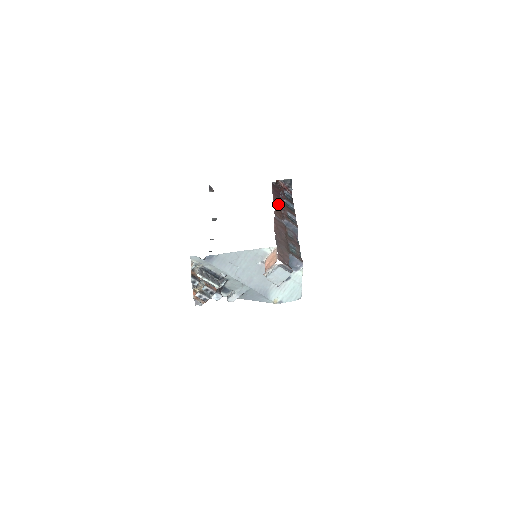
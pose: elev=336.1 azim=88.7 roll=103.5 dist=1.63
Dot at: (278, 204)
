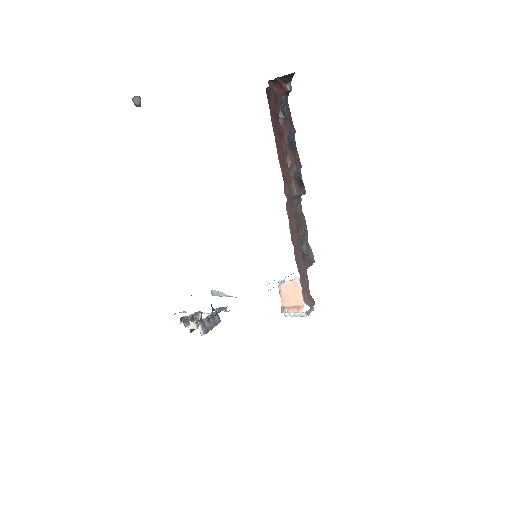
Dot at: (282, 154)
